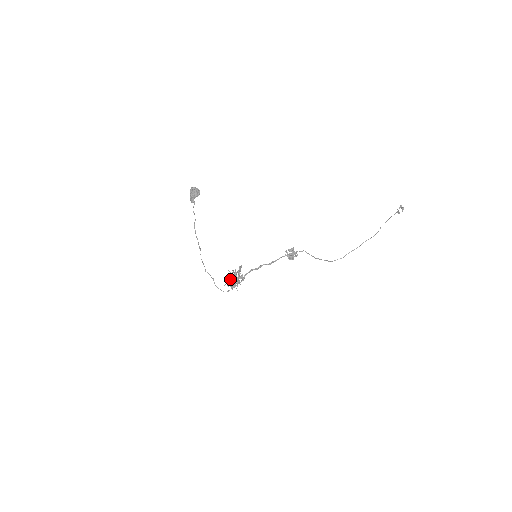
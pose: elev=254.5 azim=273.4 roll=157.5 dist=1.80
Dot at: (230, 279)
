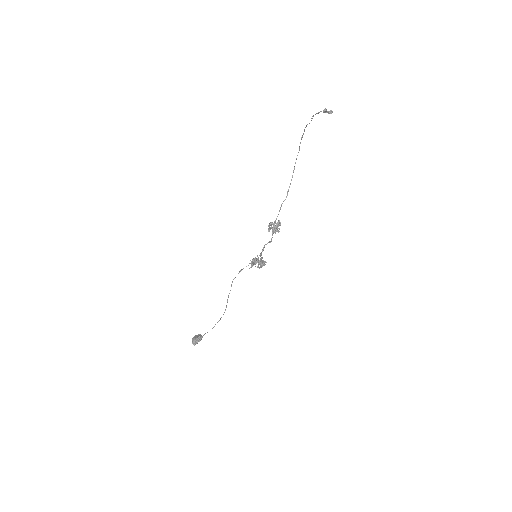
Dot at: occluded
